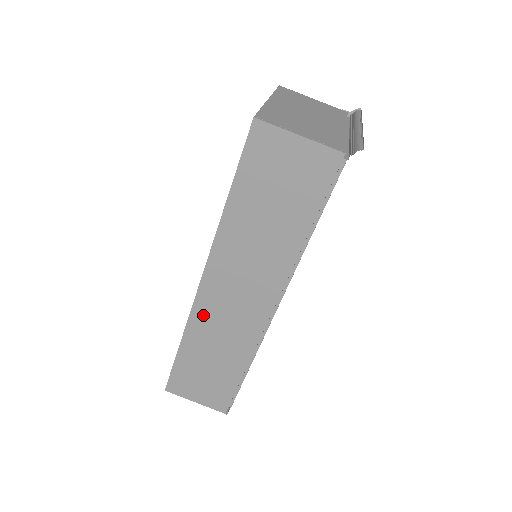
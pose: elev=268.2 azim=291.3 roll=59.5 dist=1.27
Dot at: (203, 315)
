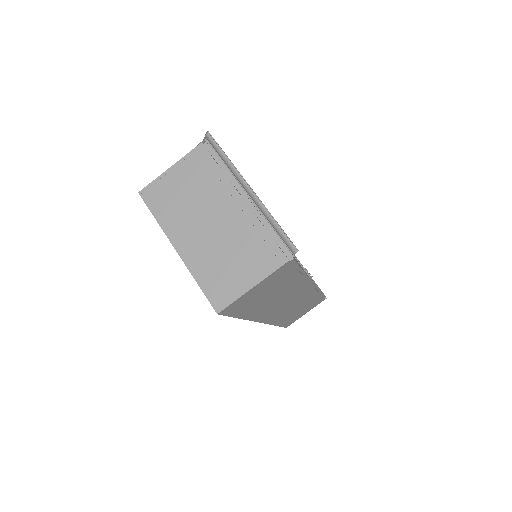
Dot at: (277, 318)
